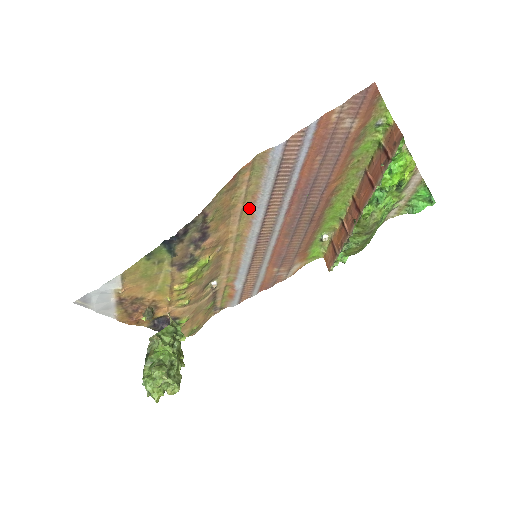
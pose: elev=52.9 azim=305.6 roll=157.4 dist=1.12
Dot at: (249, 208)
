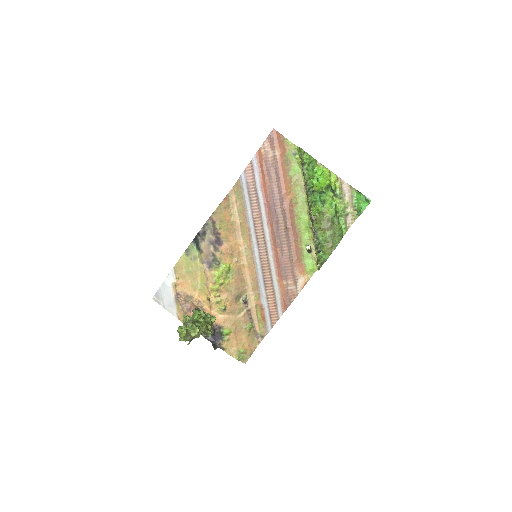
Dot at: (245, 224)
